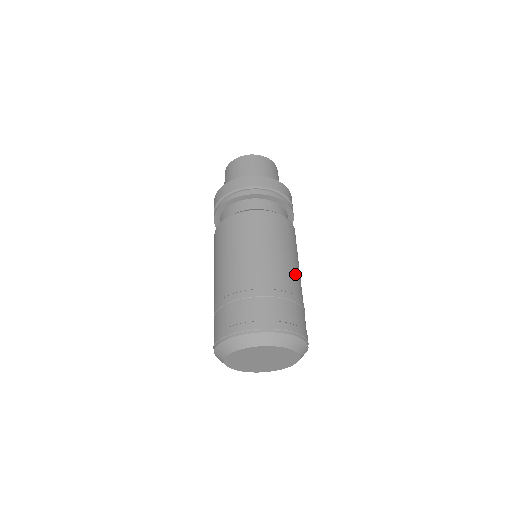
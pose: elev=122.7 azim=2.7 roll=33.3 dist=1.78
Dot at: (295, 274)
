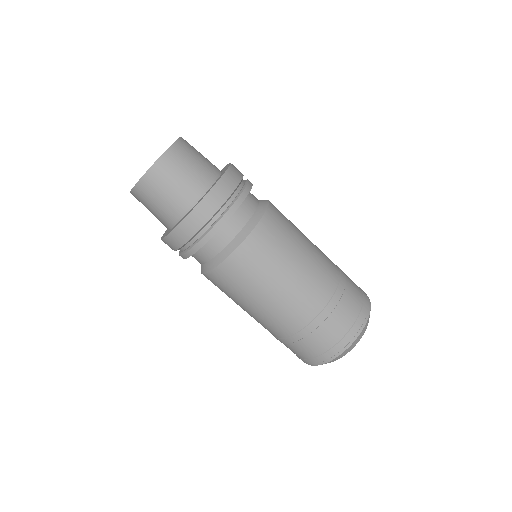
Dot at: (320, 251)
